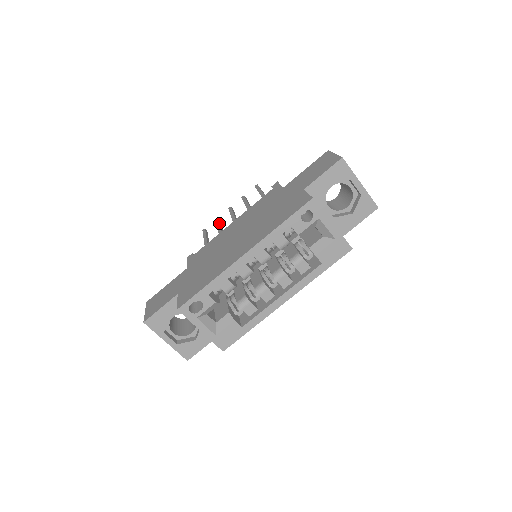
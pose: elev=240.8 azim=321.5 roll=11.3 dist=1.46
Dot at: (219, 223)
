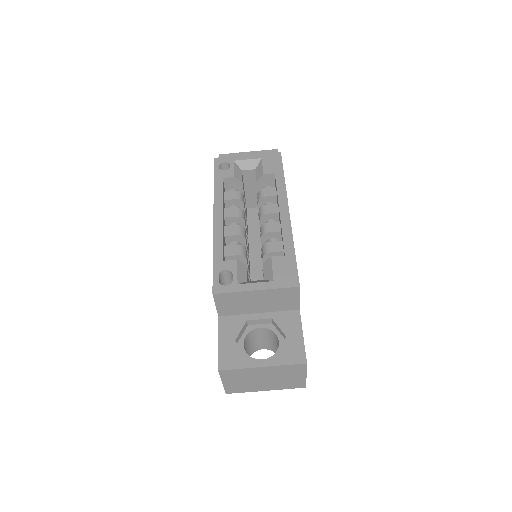
Dot at: occluded
